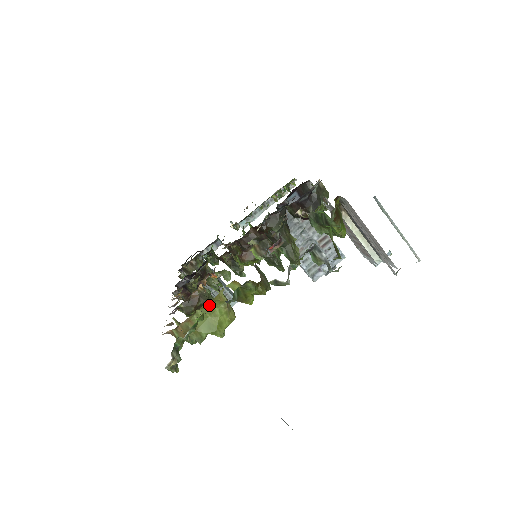
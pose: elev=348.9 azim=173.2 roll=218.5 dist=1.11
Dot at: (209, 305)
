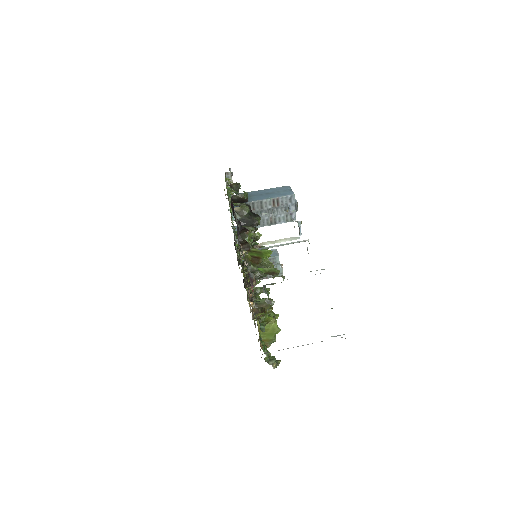
Dot at: (260, 331)
